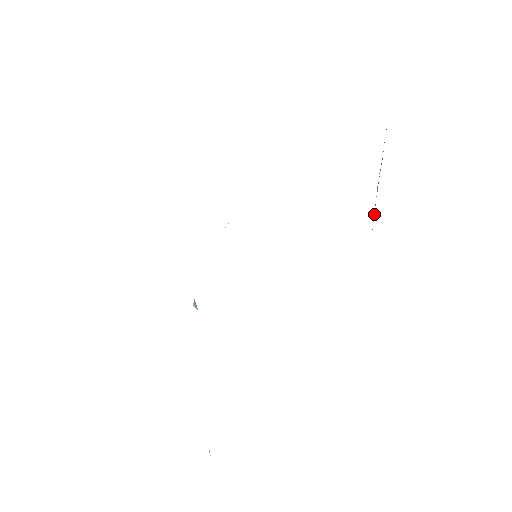
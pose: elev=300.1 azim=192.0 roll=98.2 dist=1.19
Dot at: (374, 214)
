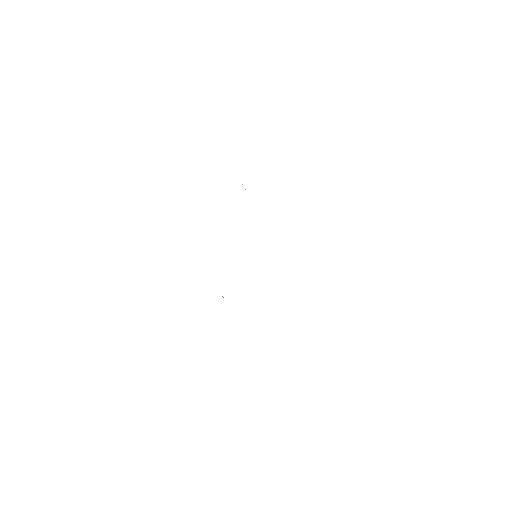
Dot at: occluded
